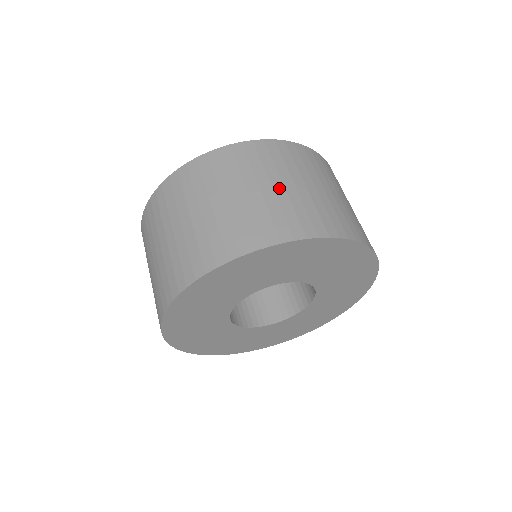
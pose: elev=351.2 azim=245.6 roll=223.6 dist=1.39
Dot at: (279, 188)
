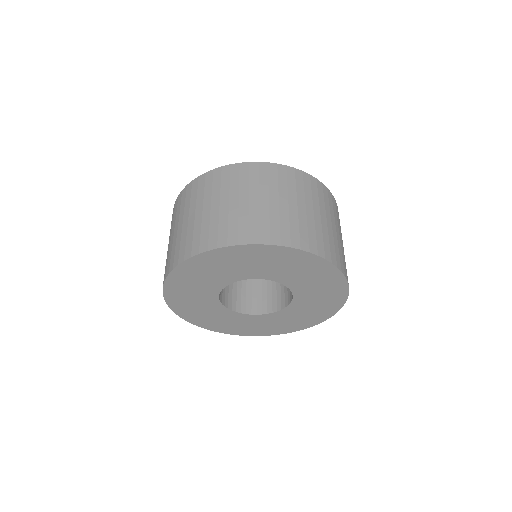
Dot at: (254, 202)
